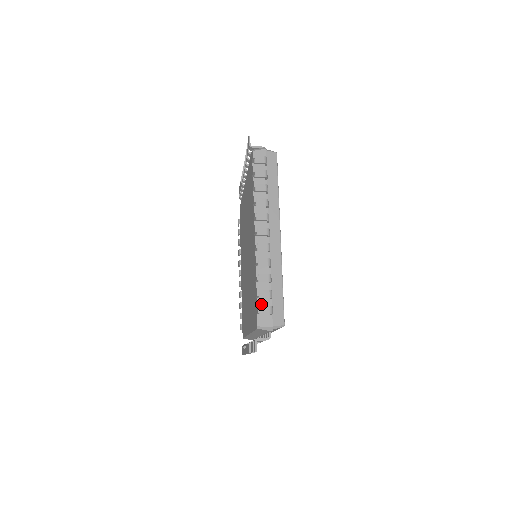
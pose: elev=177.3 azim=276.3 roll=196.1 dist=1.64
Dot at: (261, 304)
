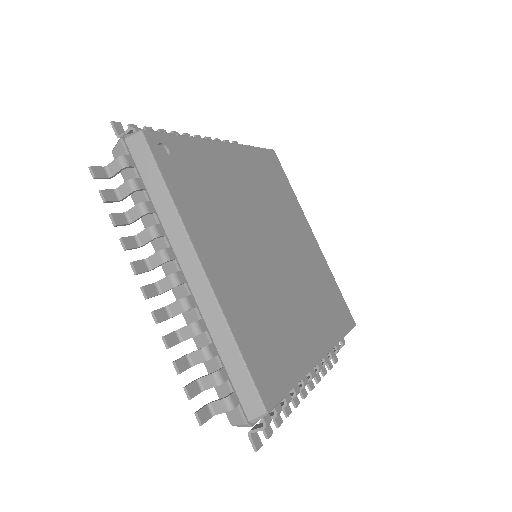
Dot at: (220, 391)
